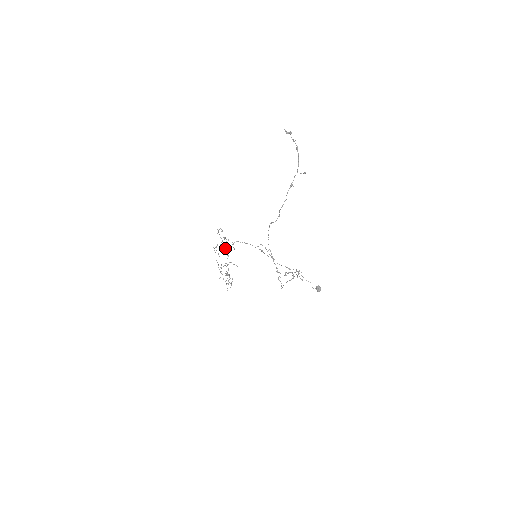
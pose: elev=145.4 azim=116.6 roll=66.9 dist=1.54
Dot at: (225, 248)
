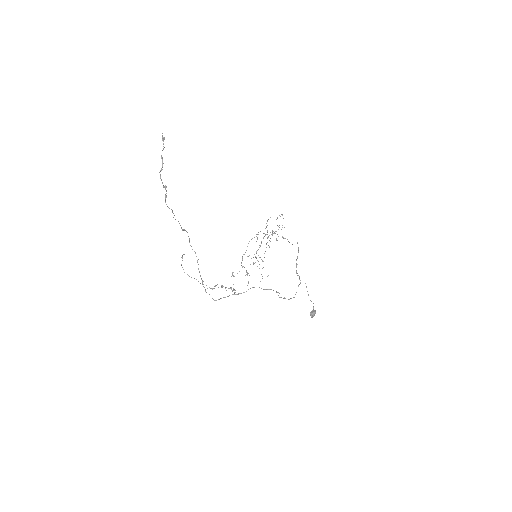
Dot at: occluded
